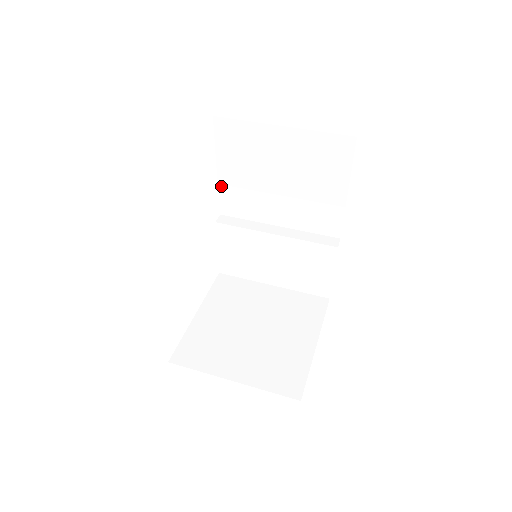
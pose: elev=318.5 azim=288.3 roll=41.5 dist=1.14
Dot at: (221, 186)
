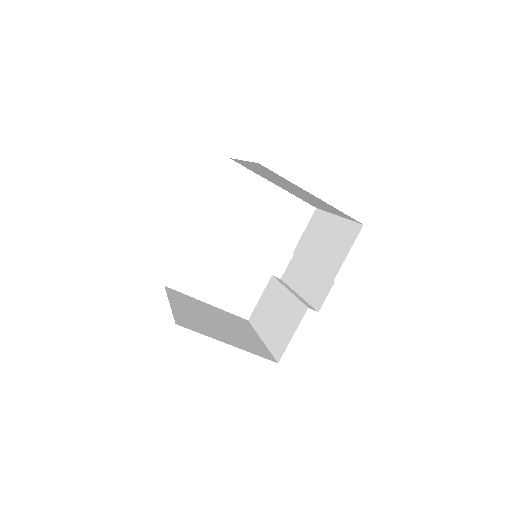
Dot at: (293, 257)
